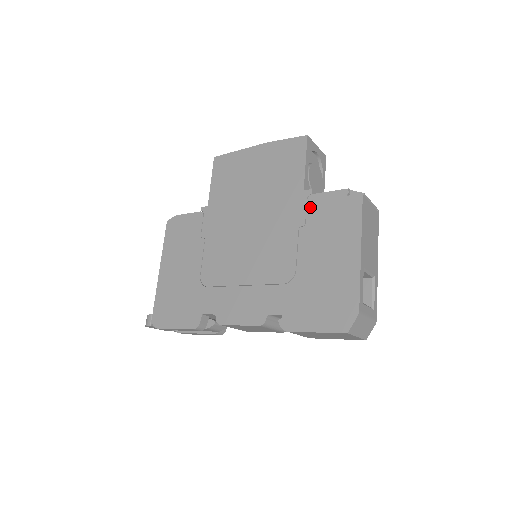
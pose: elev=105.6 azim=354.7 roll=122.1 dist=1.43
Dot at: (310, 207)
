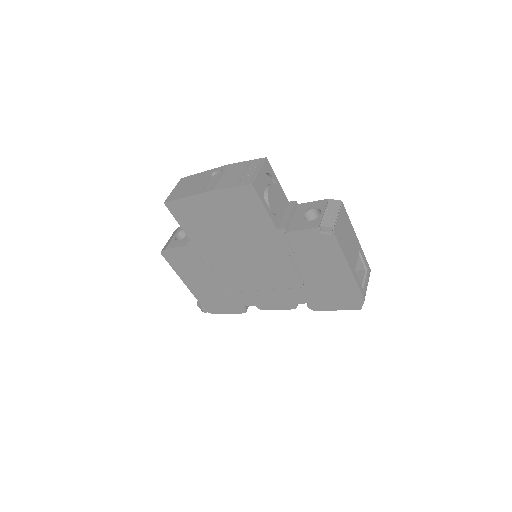
Dot at: (291, 241)
